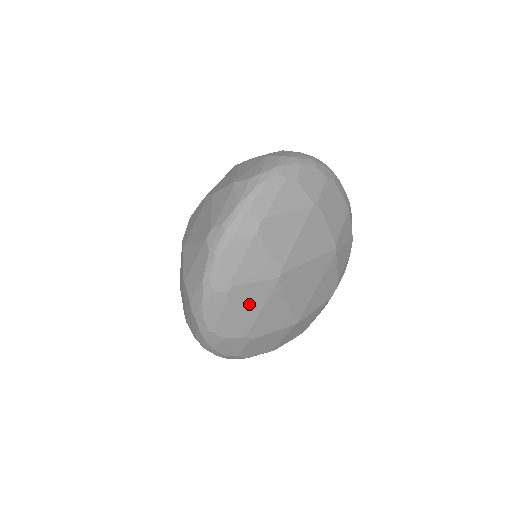
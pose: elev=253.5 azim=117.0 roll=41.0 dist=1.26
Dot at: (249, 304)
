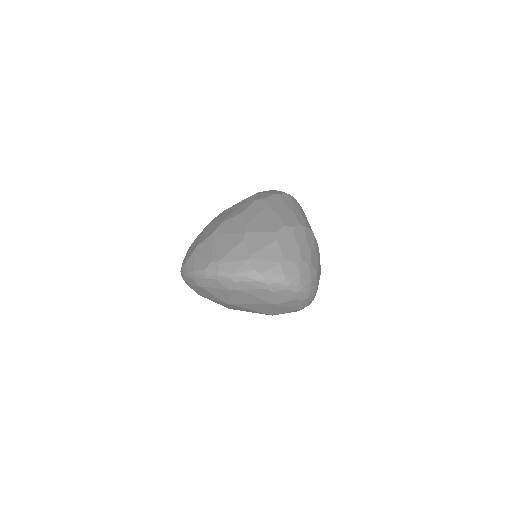
Dot at: (206, 294)
